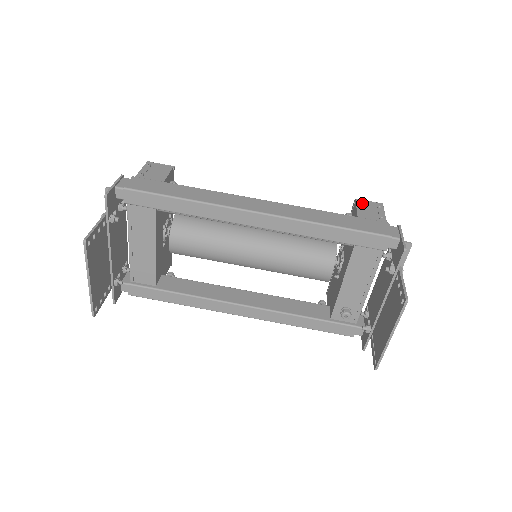
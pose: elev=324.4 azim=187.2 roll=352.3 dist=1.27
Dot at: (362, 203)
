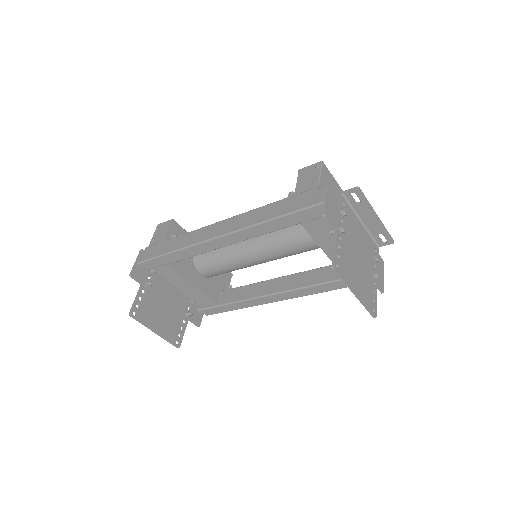
Dot at: (303, 172)
